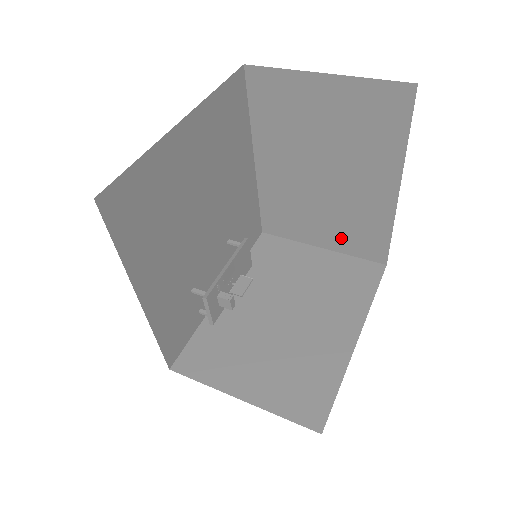
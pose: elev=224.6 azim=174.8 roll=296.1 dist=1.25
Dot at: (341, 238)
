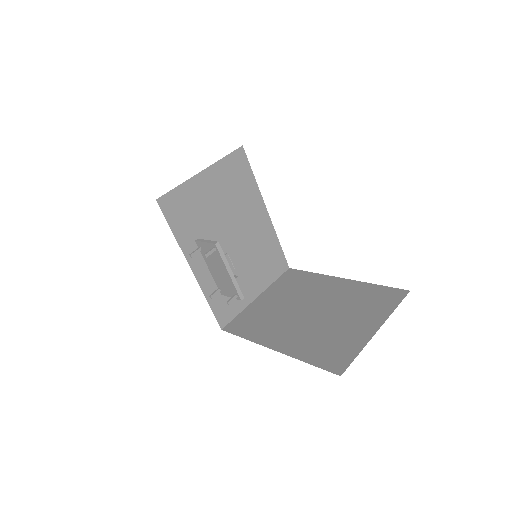
Dot at: occluded
